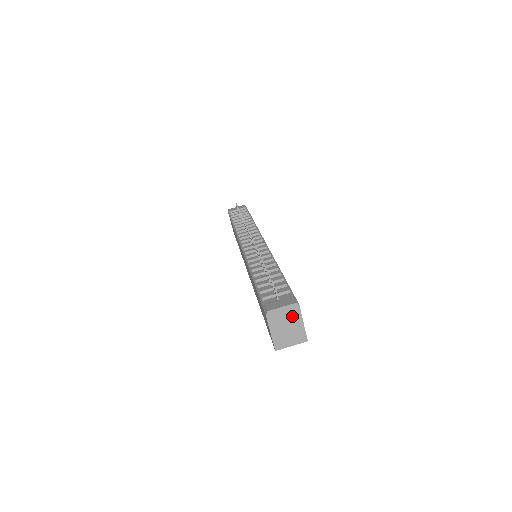
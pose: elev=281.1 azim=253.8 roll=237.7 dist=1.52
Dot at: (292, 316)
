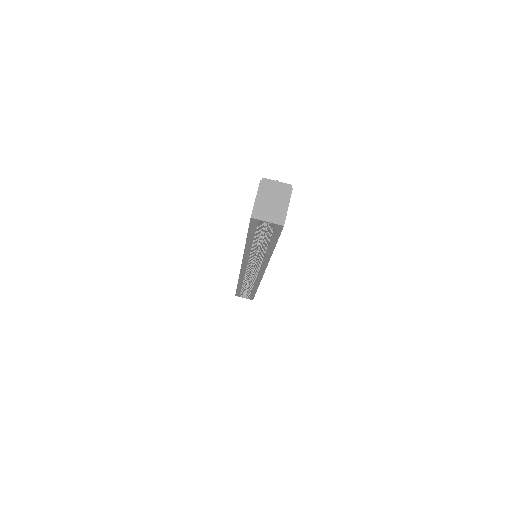
Dot at: (282, 194)
